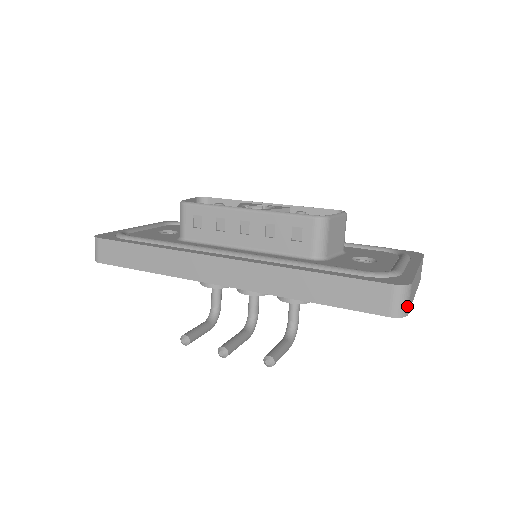
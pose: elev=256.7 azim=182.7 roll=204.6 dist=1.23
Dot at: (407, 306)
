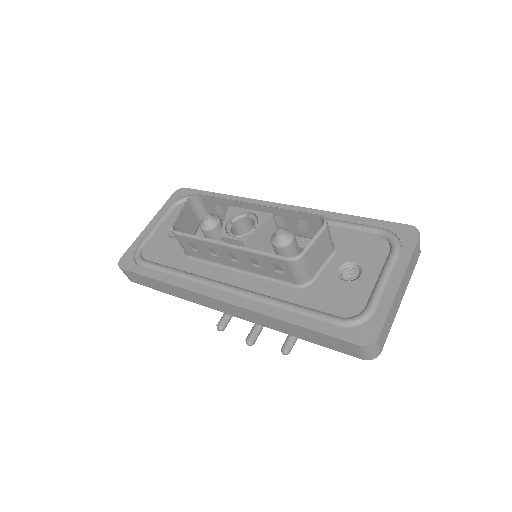
Dot at: (378, 351)
